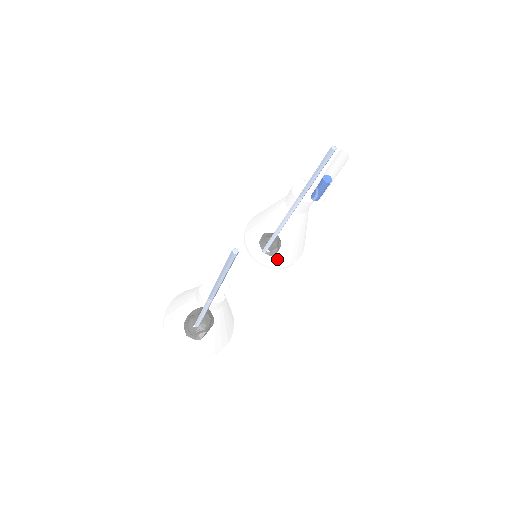
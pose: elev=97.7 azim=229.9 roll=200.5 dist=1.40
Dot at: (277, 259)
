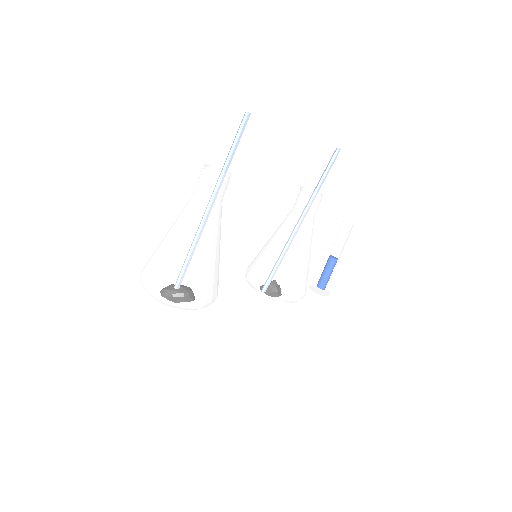
Dot at: (276, 277)
